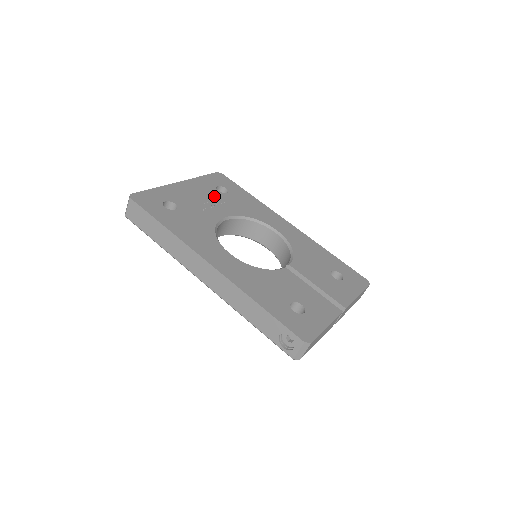
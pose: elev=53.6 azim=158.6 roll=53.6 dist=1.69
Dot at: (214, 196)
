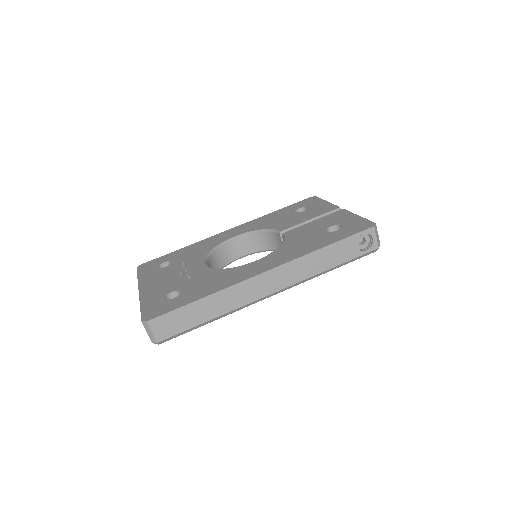
Dot at: (171, 269)
